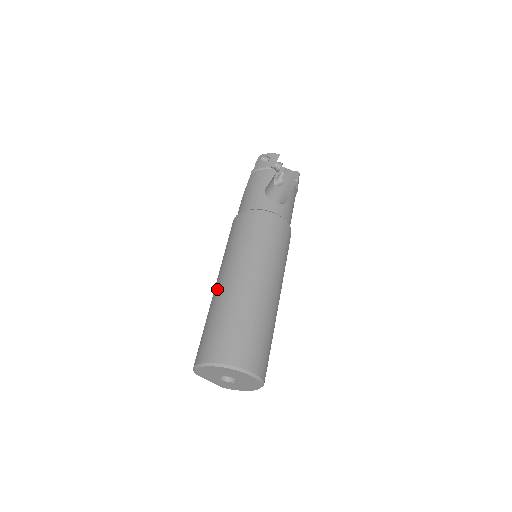
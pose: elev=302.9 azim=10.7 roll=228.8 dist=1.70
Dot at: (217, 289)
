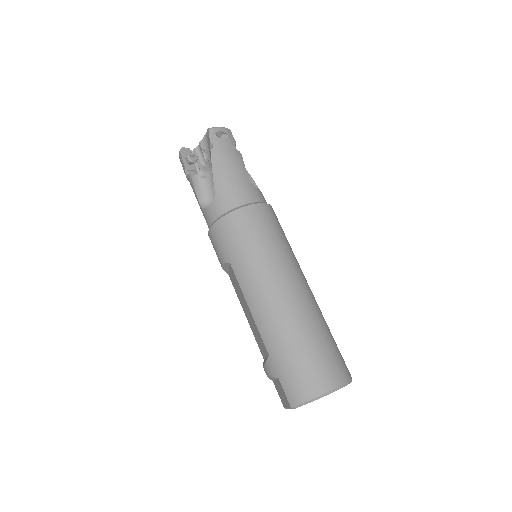
Dot at: (277, 307)
